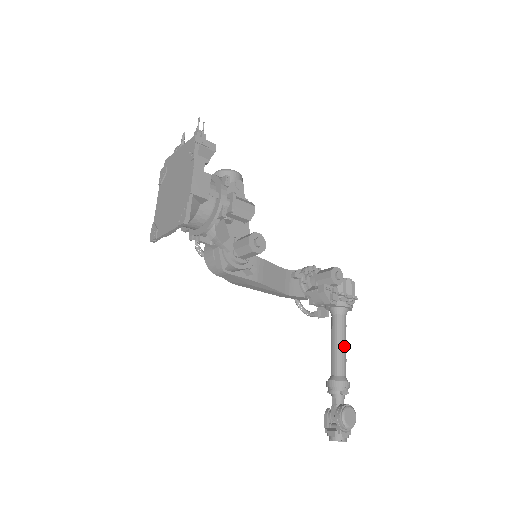
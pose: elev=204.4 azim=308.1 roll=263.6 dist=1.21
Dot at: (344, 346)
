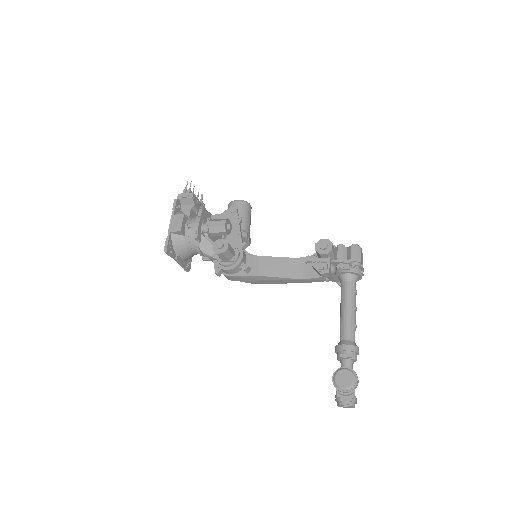
Dot at: (347, 311)
